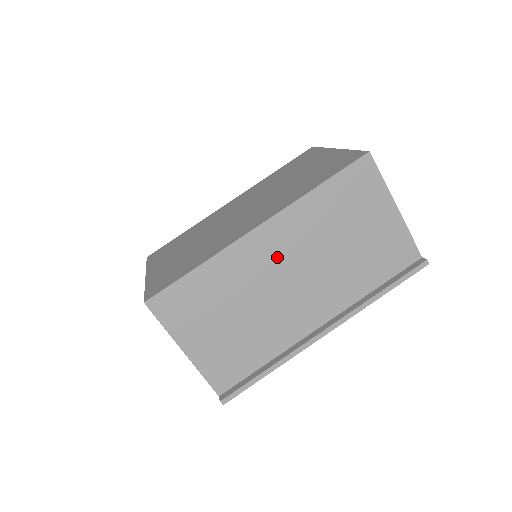
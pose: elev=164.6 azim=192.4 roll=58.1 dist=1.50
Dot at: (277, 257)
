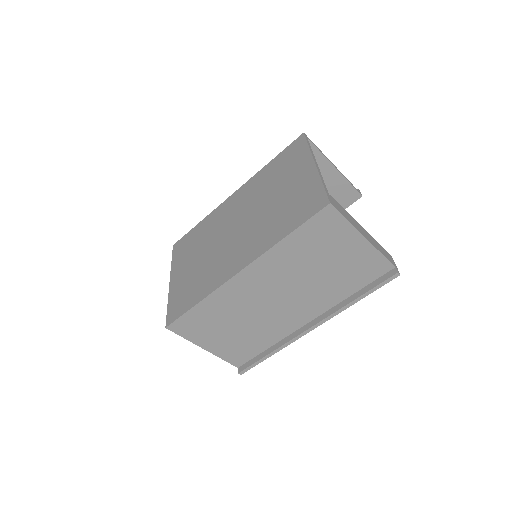
Dot at: (261, 288)
